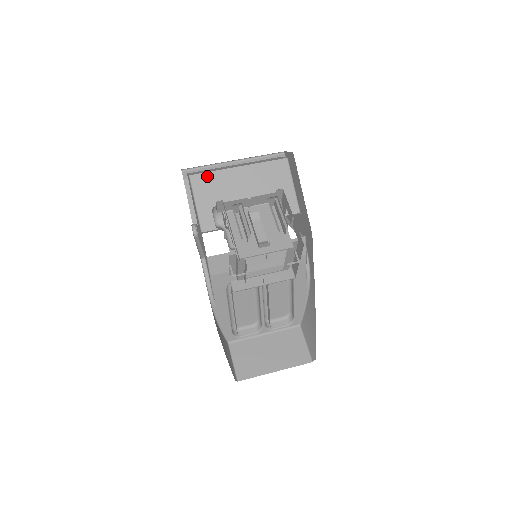
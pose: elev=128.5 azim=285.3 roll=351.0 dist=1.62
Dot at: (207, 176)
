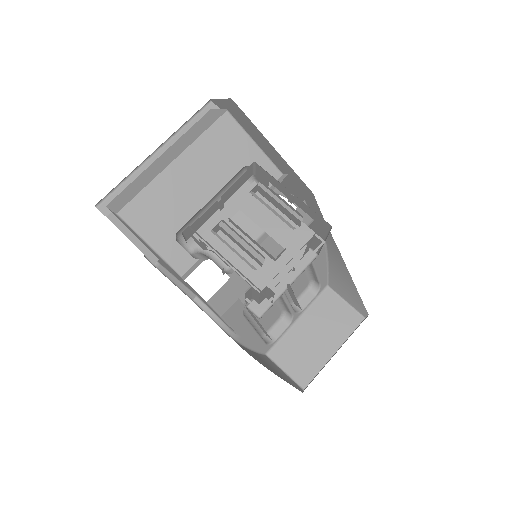
Dot at: (141, 200)
